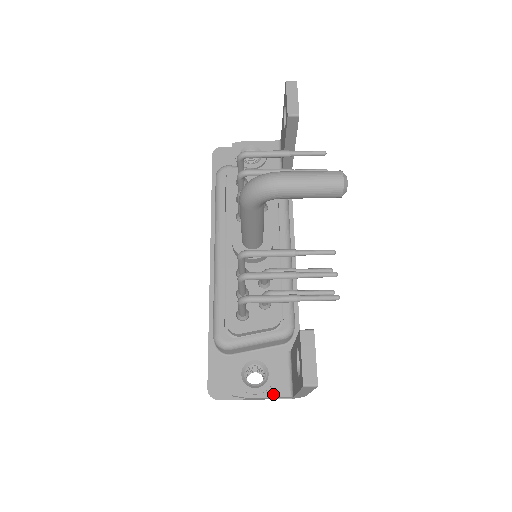
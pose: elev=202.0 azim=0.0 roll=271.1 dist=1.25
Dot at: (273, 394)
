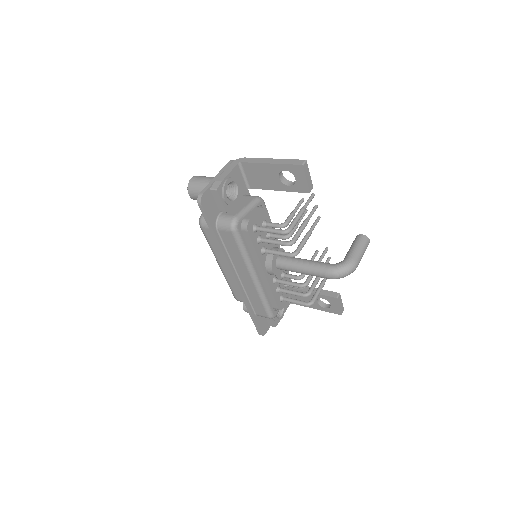
Dot at: (285, 310)
